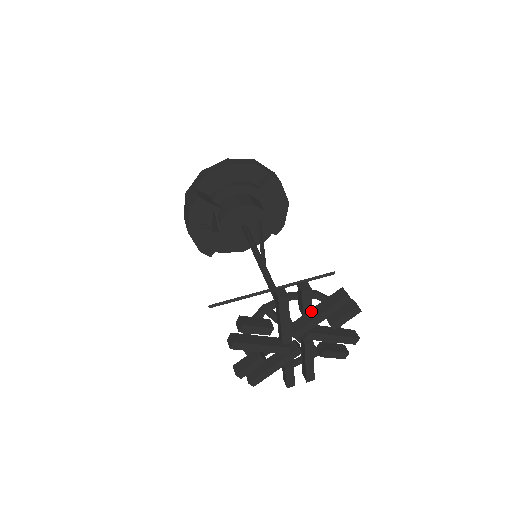
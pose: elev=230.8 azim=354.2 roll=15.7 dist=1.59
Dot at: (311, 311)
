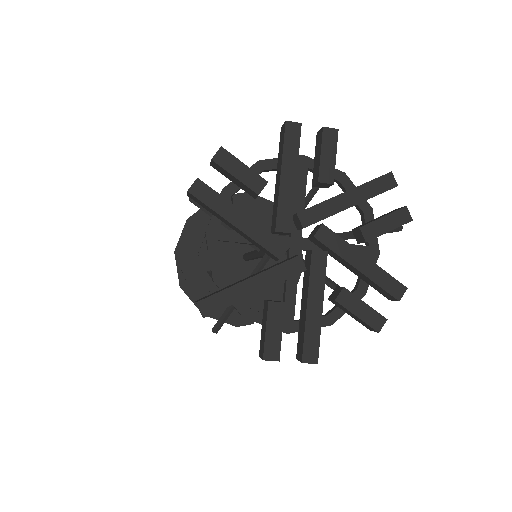
Dot at: (259, 179)
